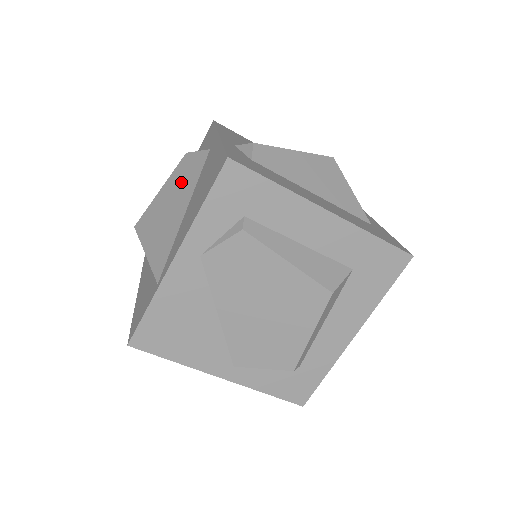
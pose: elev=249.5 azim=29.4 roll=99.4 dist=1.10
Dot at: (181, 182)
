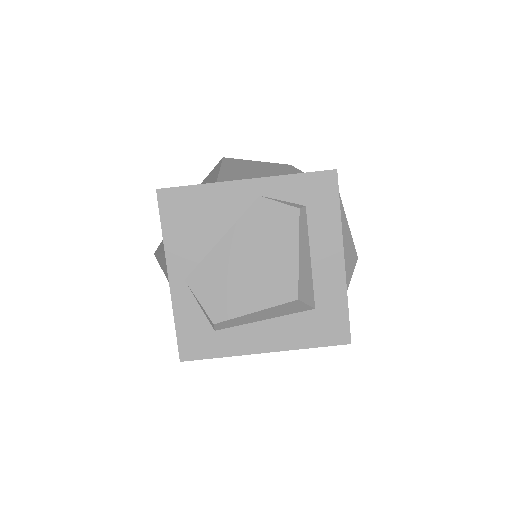
Dot at: (276, 169)
